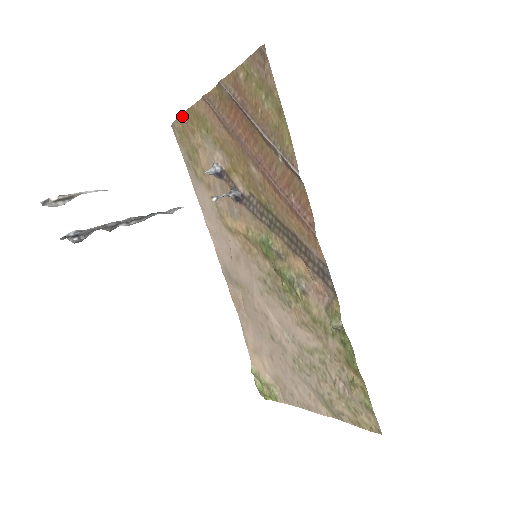
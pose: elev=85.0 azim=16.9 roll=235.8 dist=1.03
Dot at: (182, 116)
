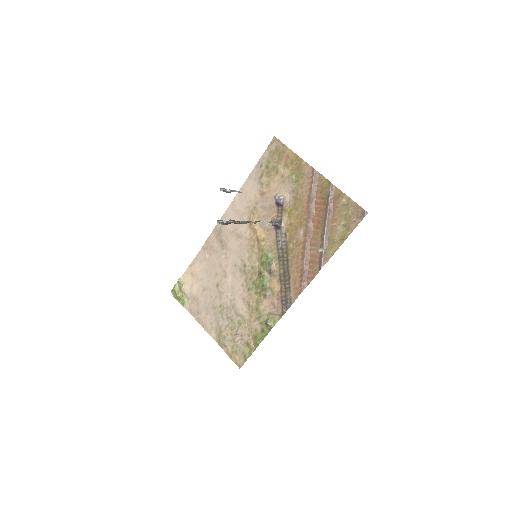
Dot at: (289, 150)
